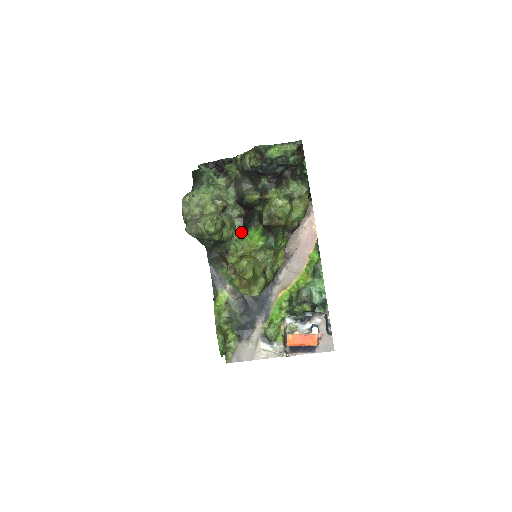
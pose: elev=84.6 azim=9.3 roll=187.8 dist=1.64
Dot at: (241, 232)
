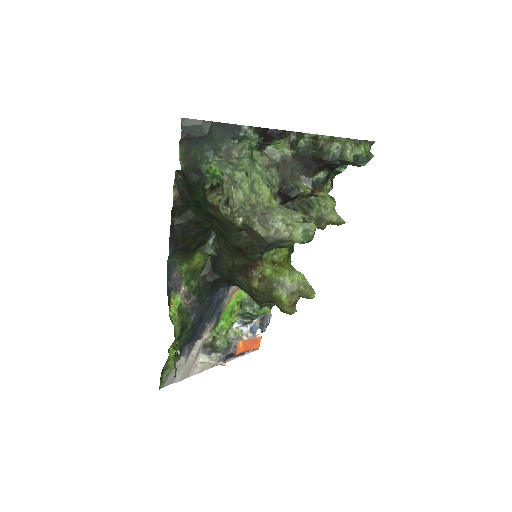
Dot at: occluded
